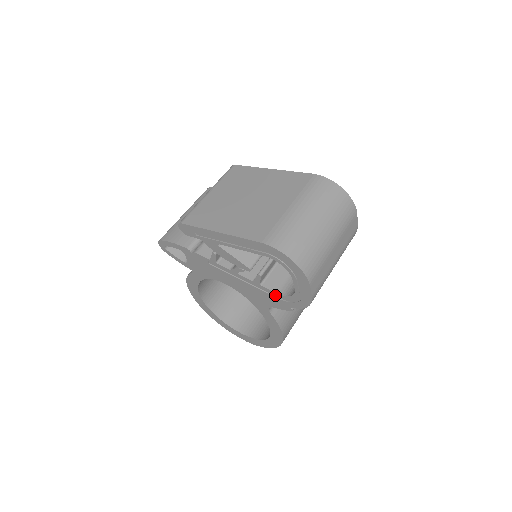
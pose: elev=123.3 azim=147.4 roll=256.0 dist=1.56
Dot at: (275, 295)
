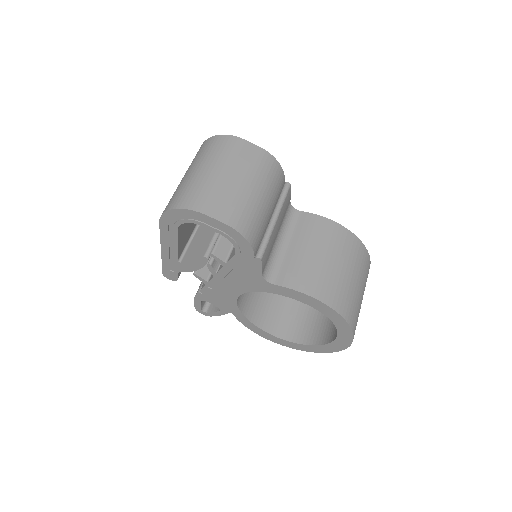
Dot at: (240, 260)
